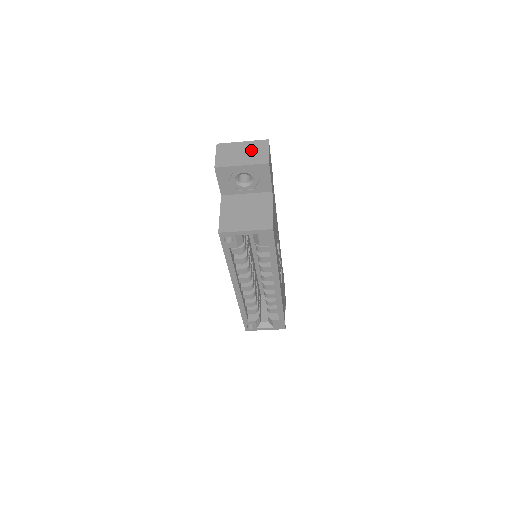
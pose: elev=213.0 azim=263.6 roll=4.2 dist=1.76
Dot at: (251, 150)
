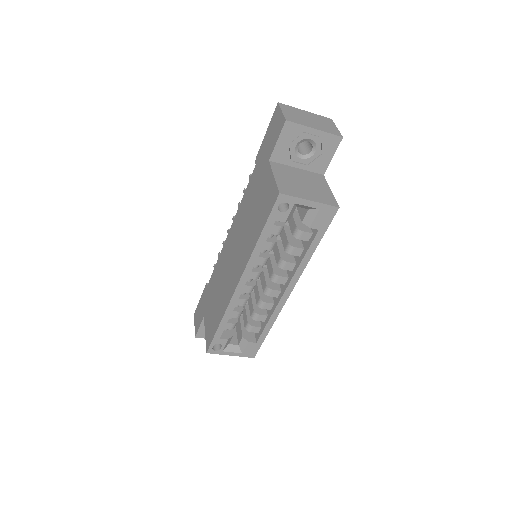
Dot at: (318, 120)
